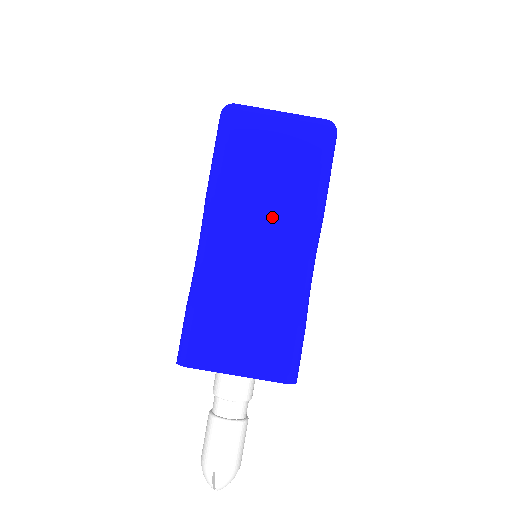
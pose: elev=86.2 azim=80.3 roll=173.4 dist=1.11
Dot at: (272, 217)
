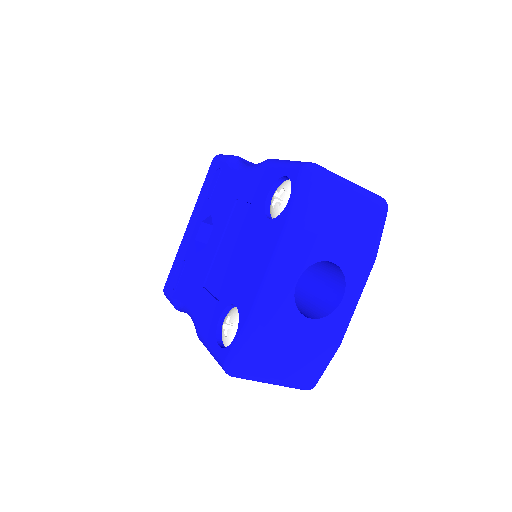
Dot at: occluded
